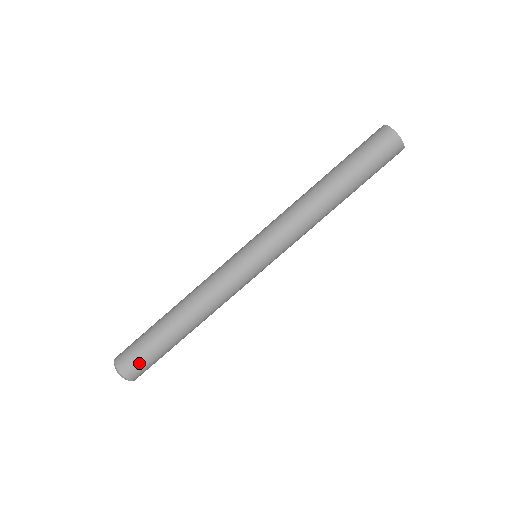
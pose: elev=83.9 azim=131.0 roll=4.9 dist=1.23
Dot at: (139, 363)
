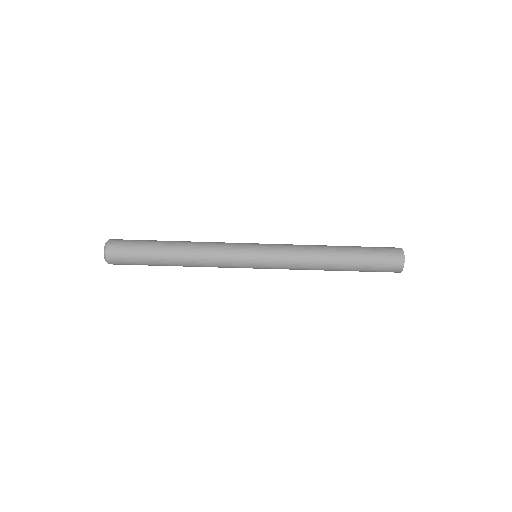
Dot at: (124, 260)
